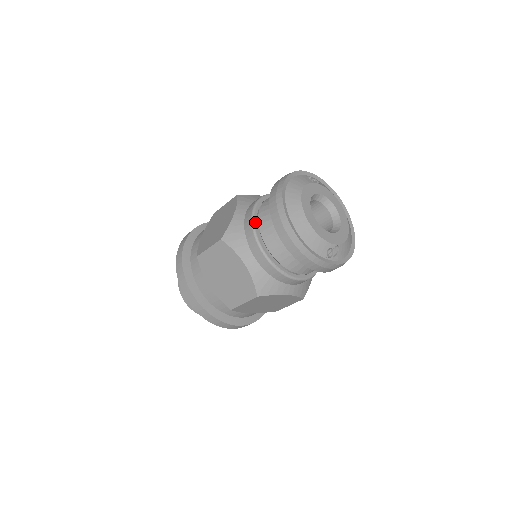
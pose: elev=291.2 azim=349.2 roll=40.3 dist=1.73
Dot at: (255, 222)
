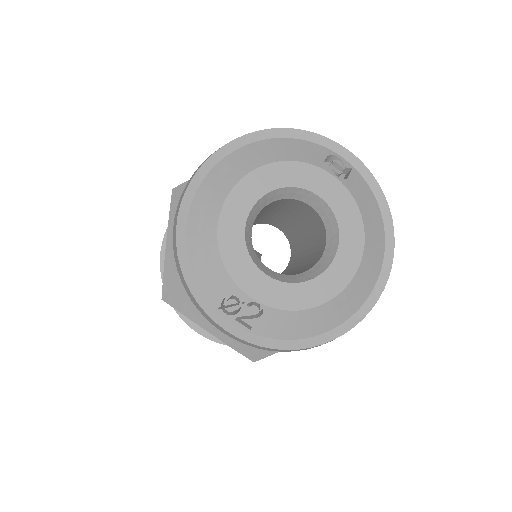
Dot at: occluded
